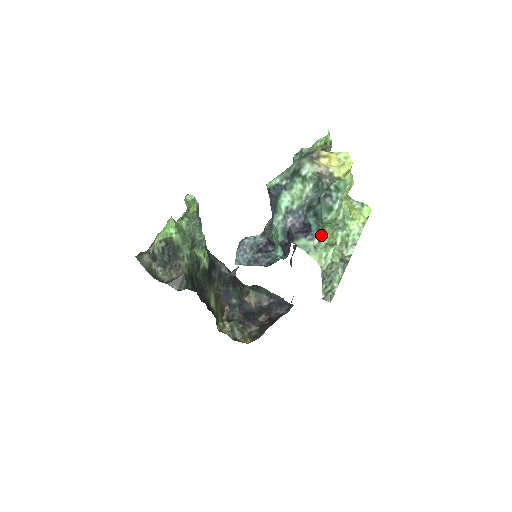
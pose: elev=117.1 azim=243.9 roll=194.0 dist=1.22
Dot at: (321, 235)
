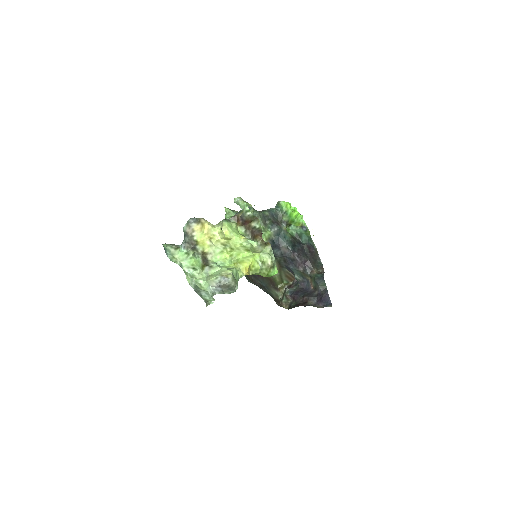
Dot at: occluded
